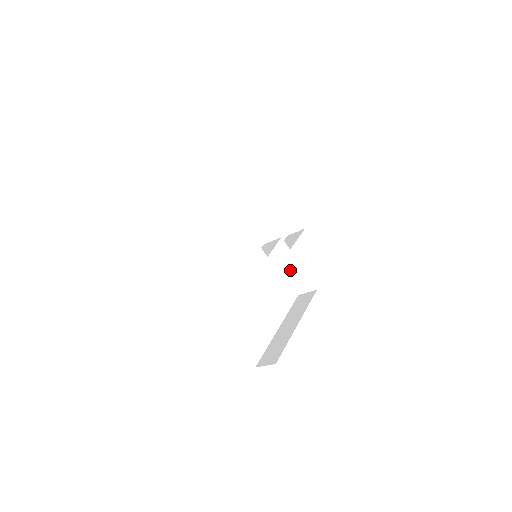
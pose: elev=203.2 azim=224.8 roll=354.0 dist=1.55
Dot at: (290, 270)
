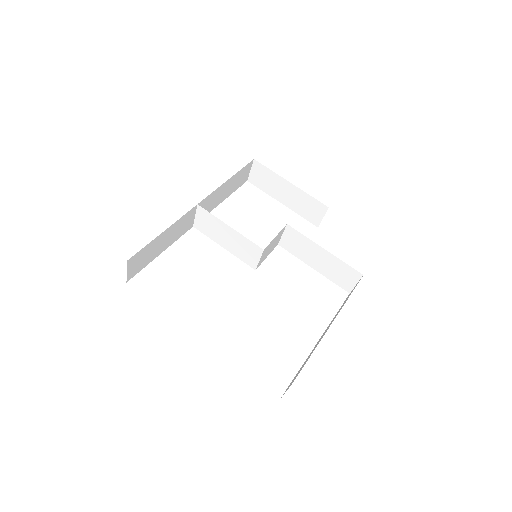
Dot at: (321, 263)
